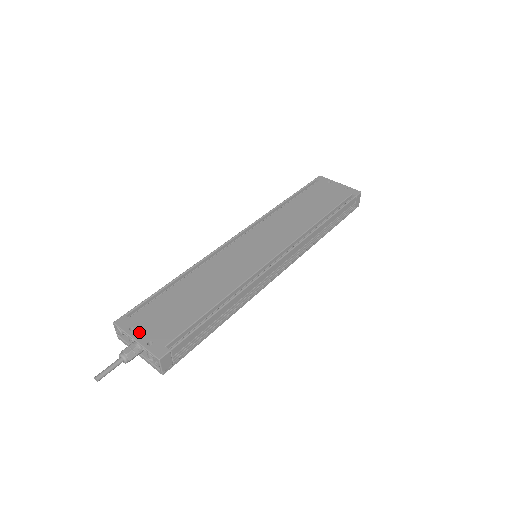
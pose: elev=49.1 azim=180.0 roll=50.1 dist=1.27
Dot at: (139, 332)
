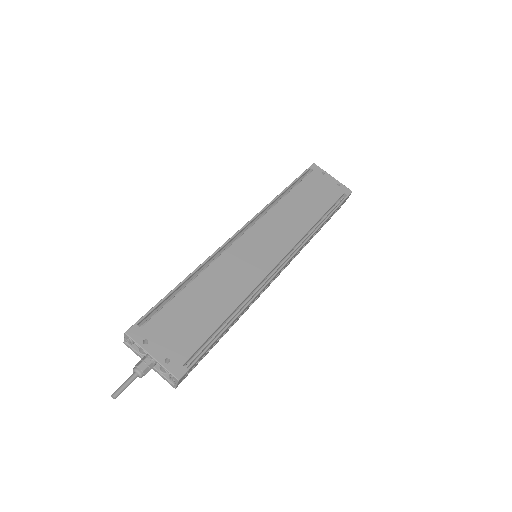
Dot at: (154, 346)
